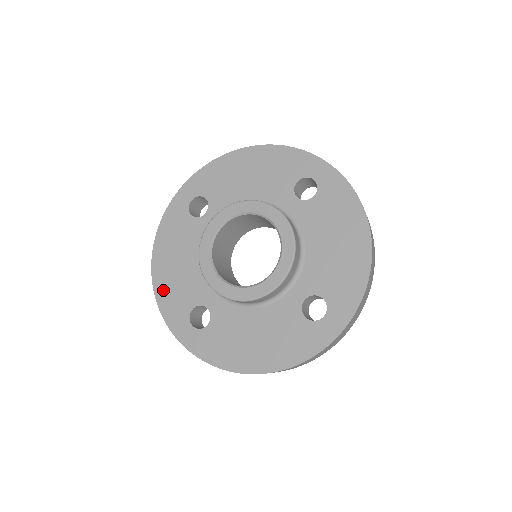
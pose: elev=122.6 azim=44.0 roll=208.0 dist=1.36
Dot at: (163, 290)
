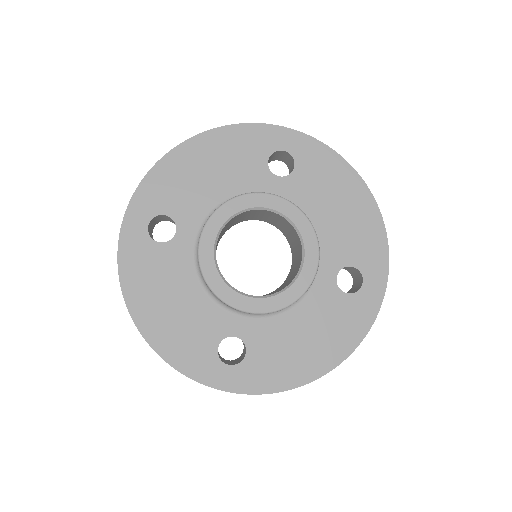
Dot at: (170, 168)
